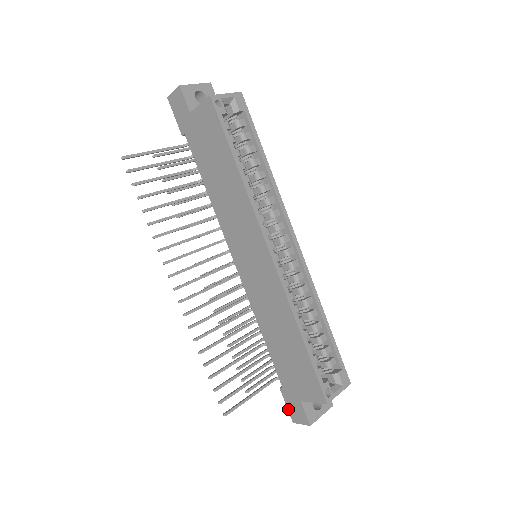
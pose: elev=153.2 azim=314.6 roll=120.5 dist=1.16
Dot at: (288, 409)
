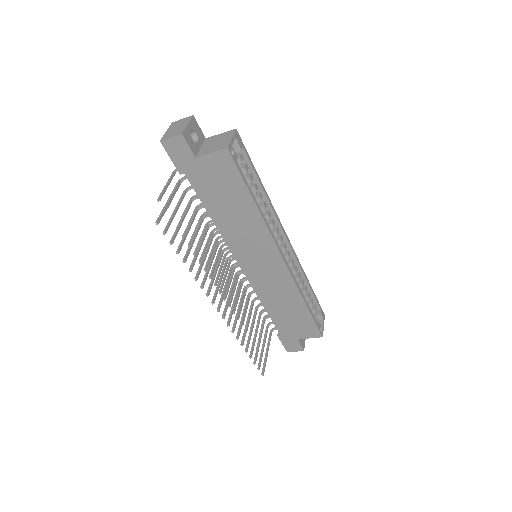
Dot at: (284, 346)
